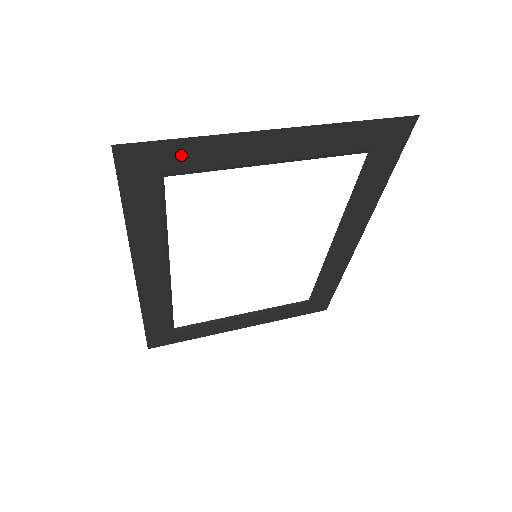
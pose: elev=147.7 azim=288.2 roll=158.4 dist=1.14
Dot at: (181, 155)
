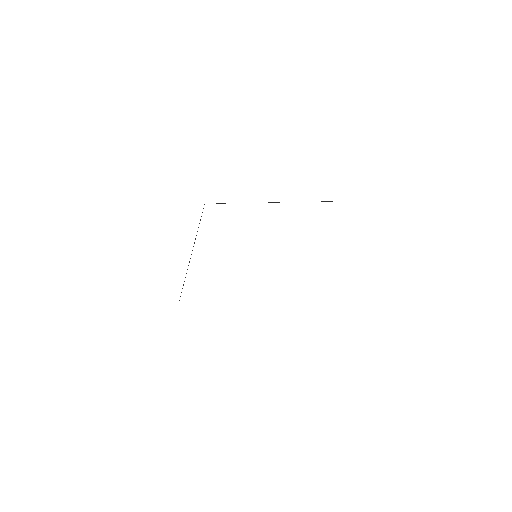
Dot at: occluded
